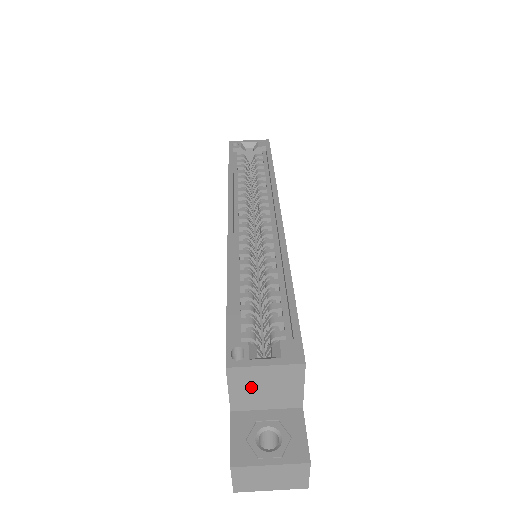
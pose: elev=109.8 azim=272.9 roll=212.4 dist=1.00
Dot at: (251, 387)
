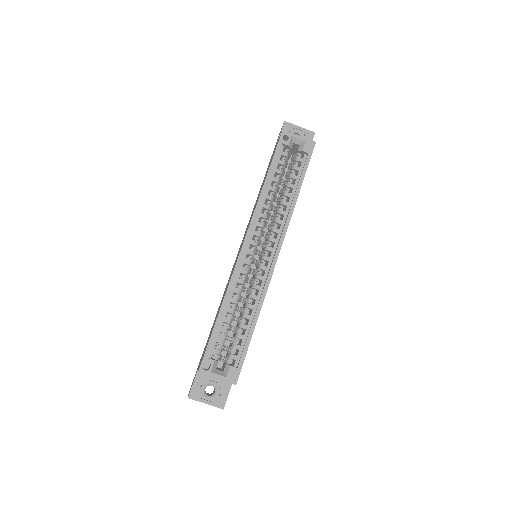
Dot at: occluded
